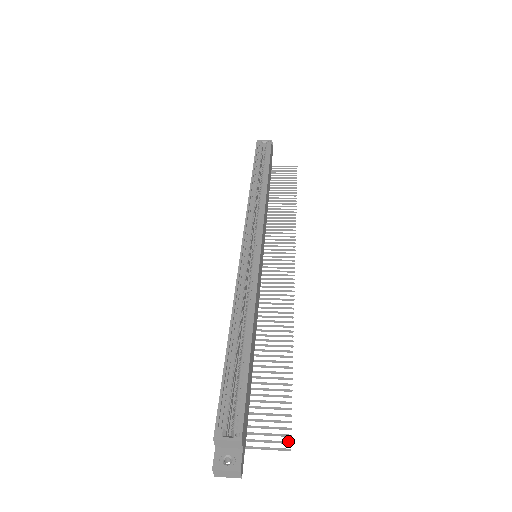
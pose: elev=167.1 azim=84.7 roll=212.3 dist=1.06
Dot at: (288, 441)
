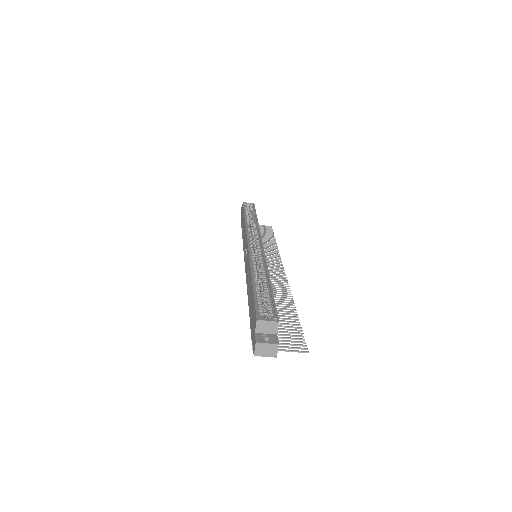
Dot at: occluded
